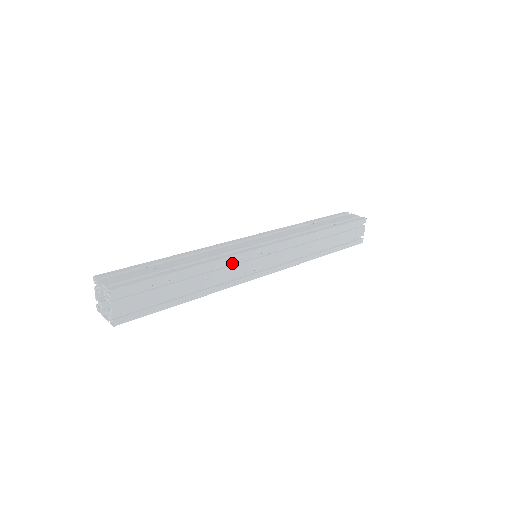
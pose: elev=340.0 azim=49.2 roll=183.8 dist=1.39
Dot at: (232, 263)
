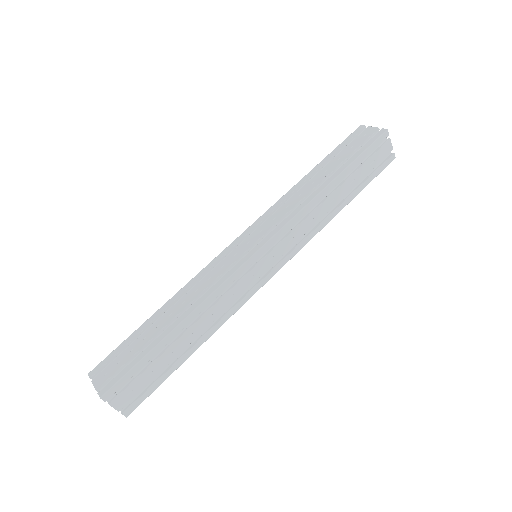
Dot at: occluded
